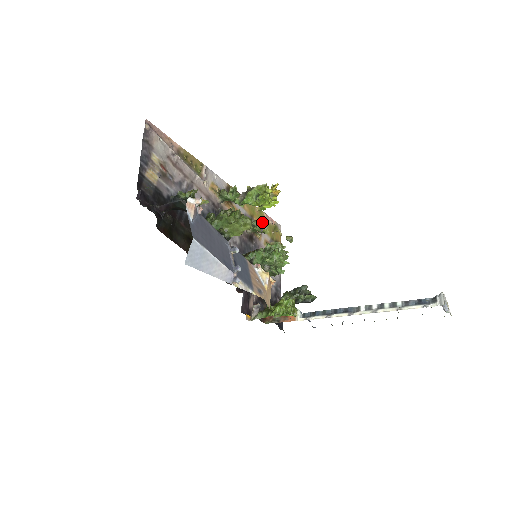
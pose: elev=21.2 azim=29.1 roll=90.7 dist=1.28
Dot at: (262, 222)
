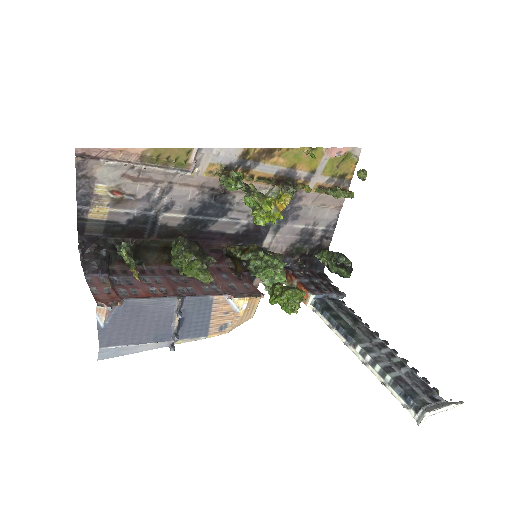
Dot at: occluded
